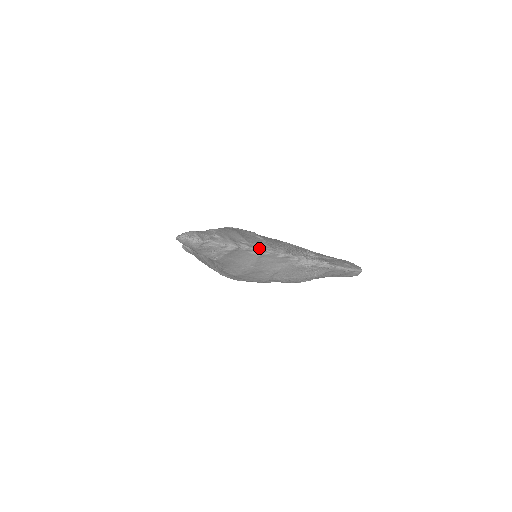
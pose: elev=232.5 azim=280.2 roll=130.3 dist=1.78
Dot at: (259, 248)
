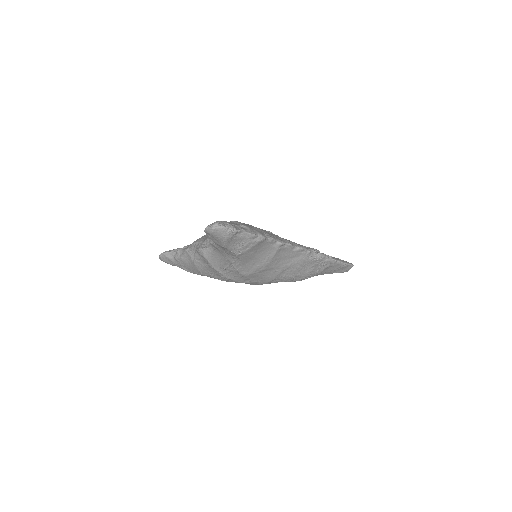
Dot at: (280, 240)
